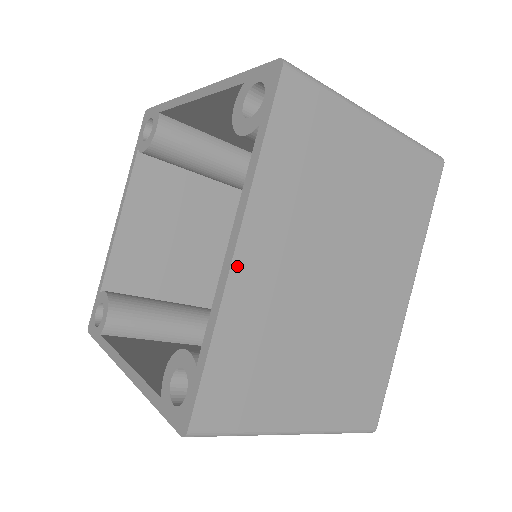
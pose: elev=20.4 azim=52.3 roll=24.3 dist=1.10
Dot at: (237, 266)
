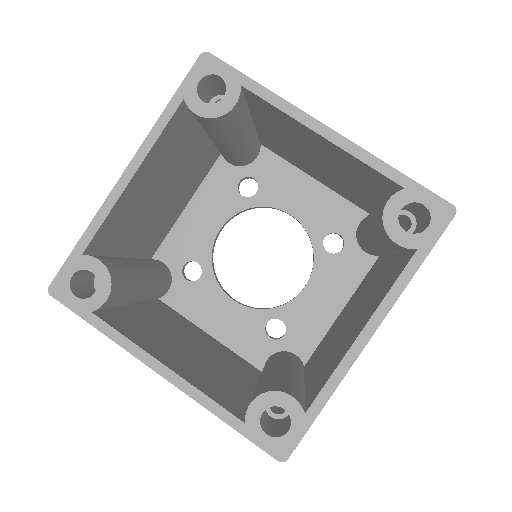
Dot at: (362, 349)
